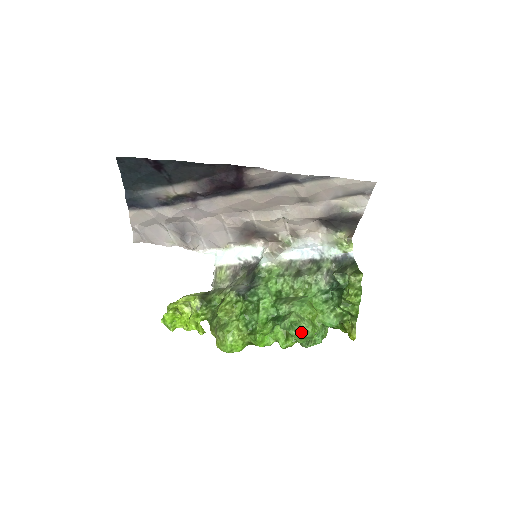
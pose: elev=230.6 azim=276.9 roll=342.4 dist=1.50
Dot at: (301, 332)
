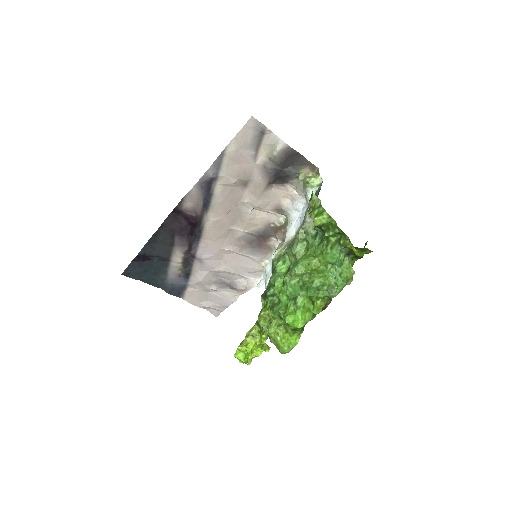
Dot at: (308, 287)
